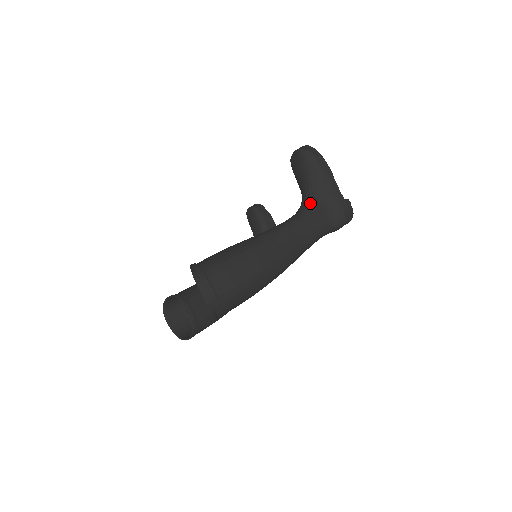
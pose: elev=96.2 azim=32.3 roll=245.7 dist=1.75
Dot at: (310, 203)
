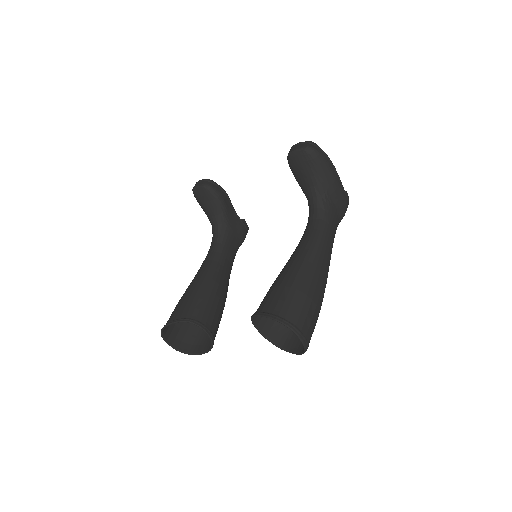
Dot at: (325, 206)
